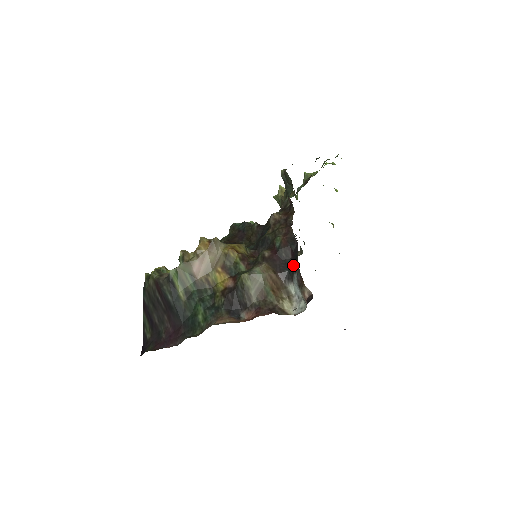
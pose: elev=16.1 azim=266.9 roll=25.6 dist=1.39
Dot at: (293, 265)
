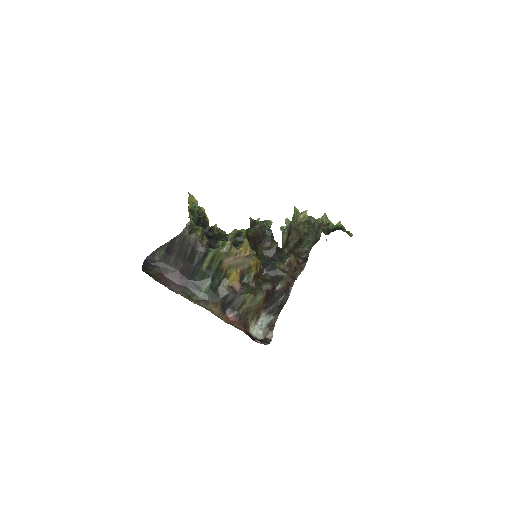
Dot at: (276, 308)
